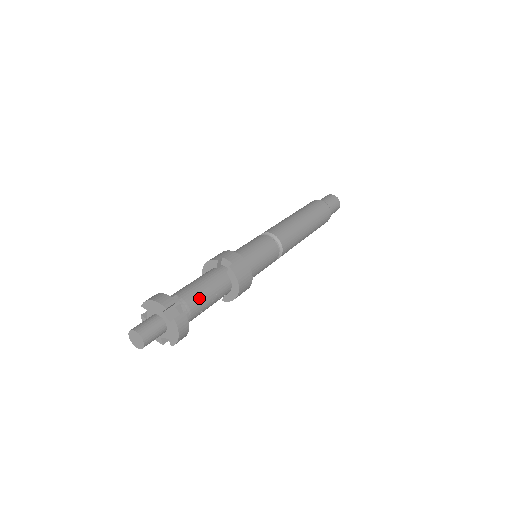
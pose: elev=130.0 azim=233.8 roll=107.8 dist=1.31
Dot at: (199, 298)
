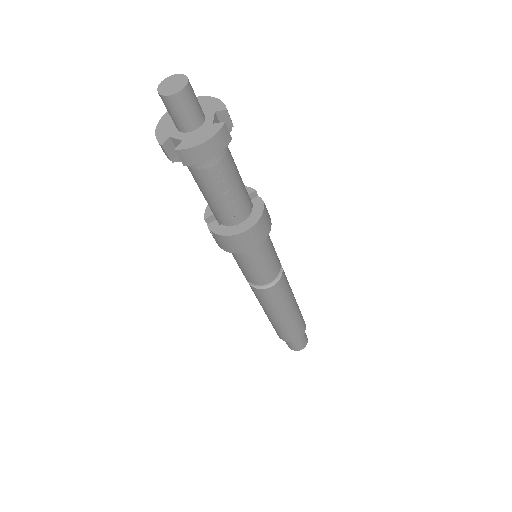
Dot at: (233, 168)
